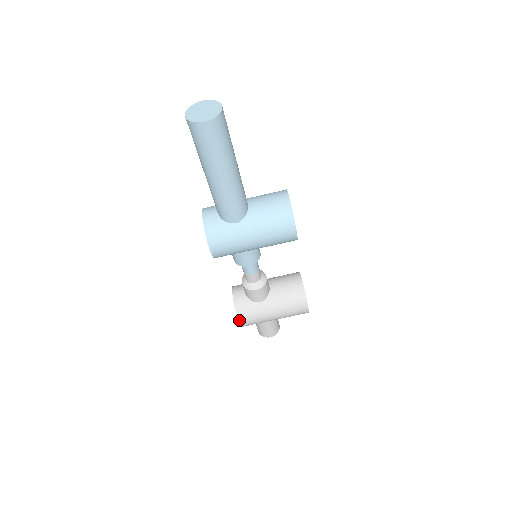
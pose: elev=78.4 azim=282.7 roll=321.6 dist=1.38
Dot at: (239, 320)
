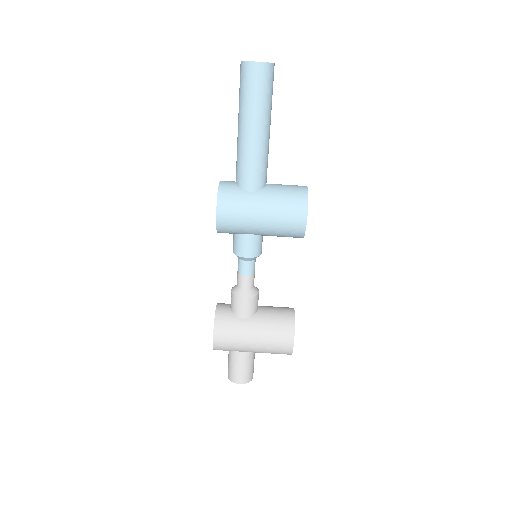
Dot at: (215, 333)
